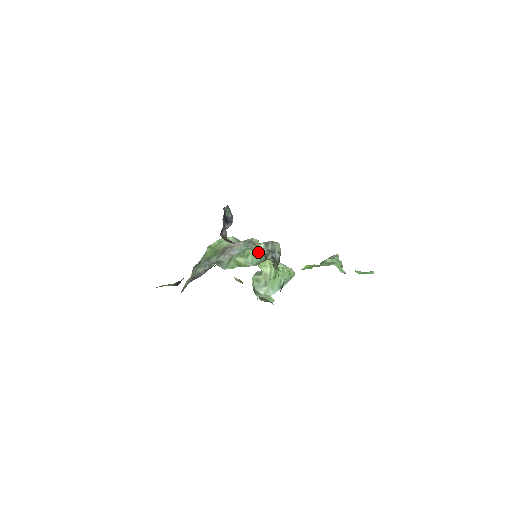
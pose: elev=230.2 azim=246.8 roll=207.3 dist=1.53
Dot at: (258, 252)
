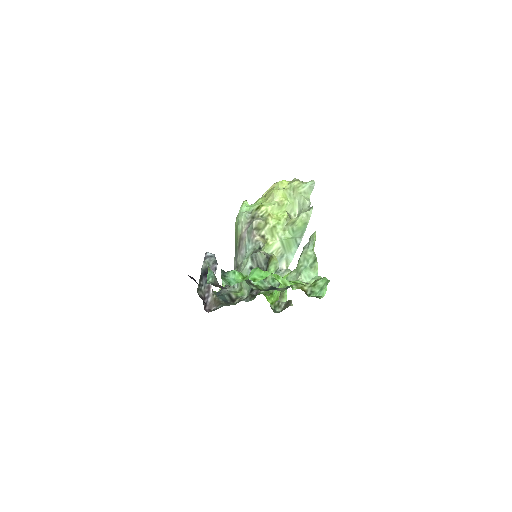
Dot at: occluded
